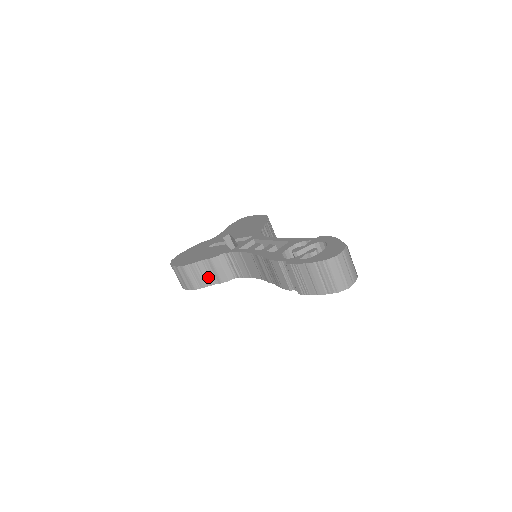
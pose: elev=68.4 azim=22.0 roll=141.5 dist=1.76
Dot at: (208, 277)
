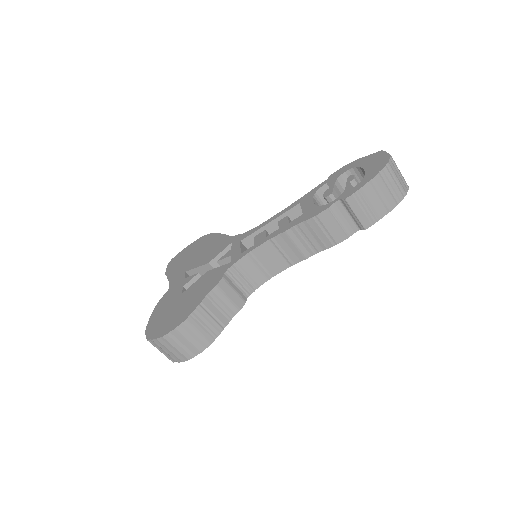
Dot at: (221, 315)
